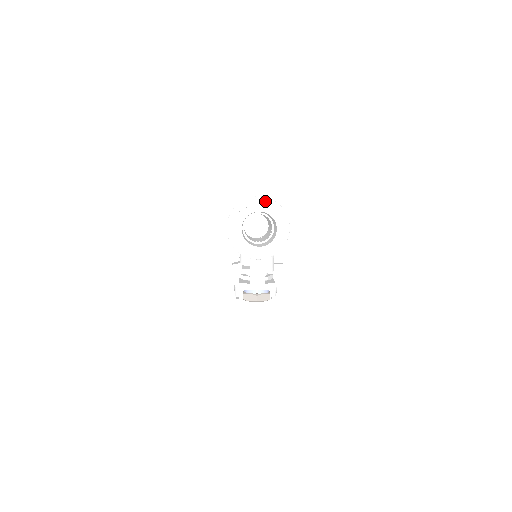
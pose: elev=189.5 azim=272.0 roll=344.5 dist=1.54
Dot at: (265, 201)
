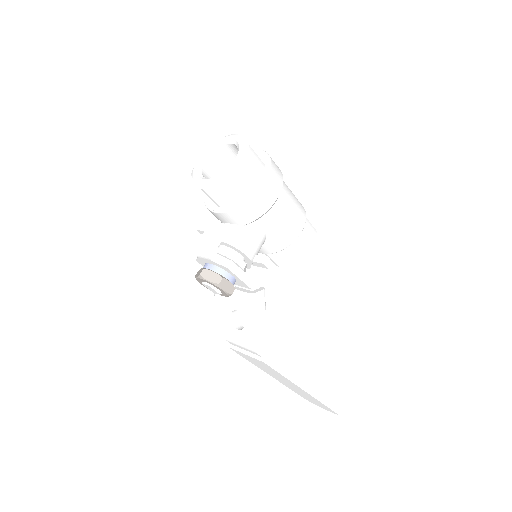
Dot at: (257, 152)
